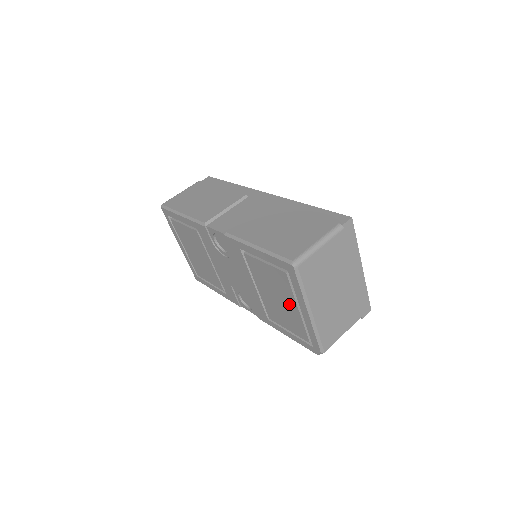
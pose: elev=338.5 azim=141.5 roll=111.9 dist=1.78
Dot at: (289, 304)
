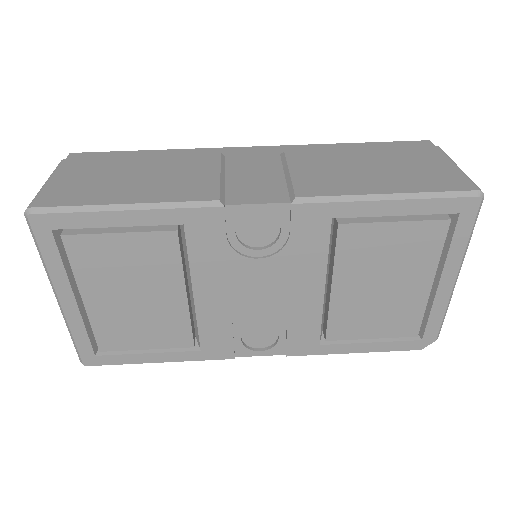
Dot at: (413, 283)
